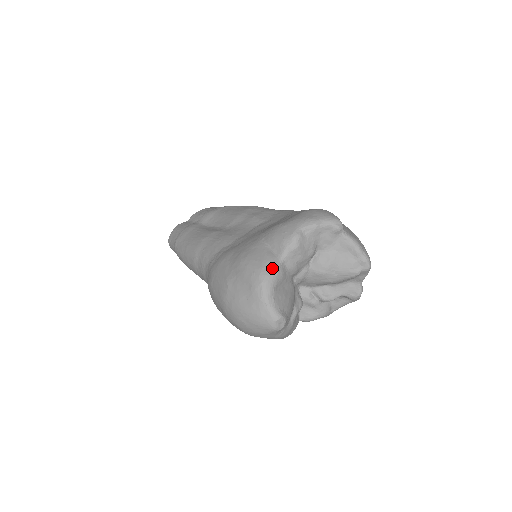
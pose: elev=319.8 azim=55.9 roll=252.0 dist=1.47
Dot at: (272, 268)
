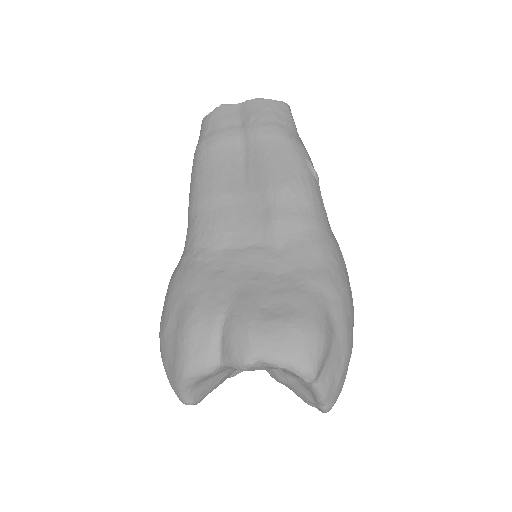
Dot at: (202, 370)
